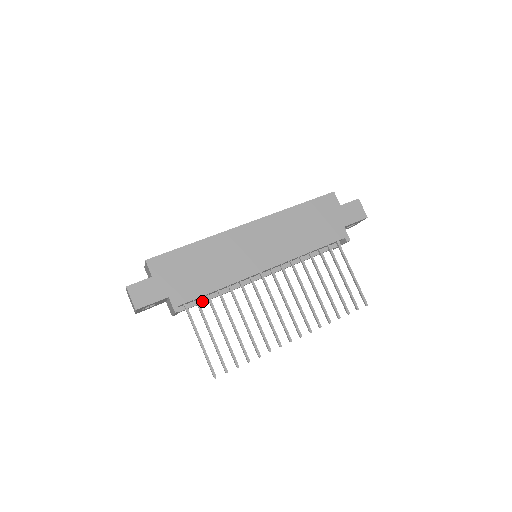
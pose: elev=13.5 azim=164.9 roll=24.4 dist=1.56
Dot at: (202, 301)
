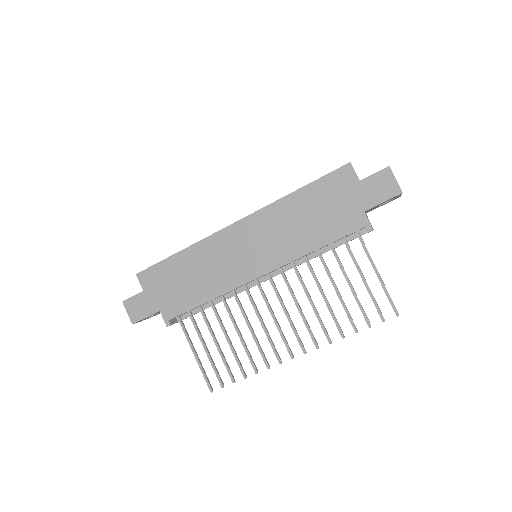
Dot at: occluded
